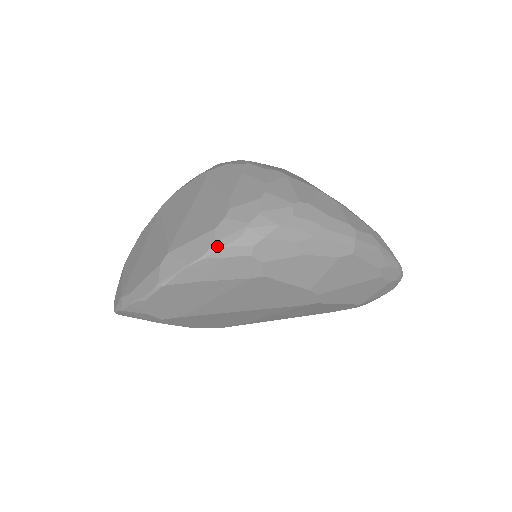
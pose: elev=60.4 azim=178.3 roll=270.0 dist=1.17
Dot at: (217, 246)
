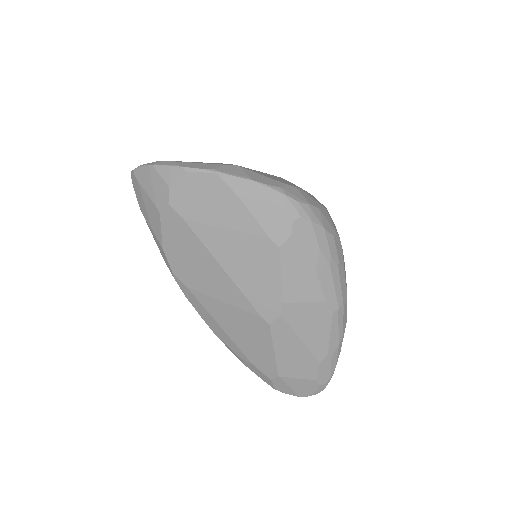
Dot at: (281, 190)
